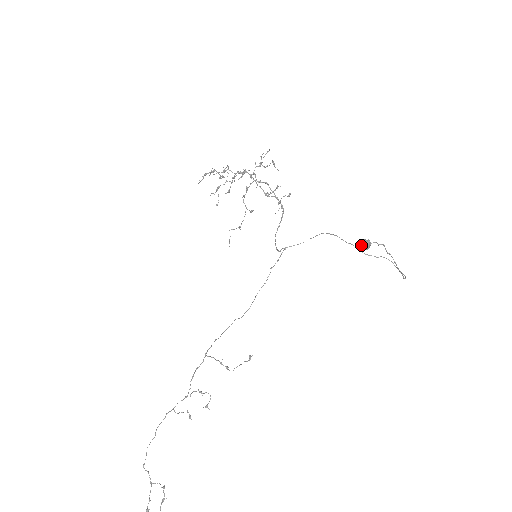
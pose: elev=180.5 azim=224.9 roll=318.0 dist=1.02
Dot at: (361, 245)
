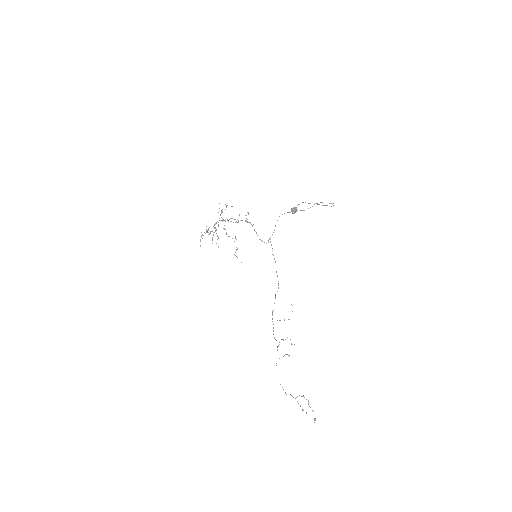
Dot at: (292, 212)
